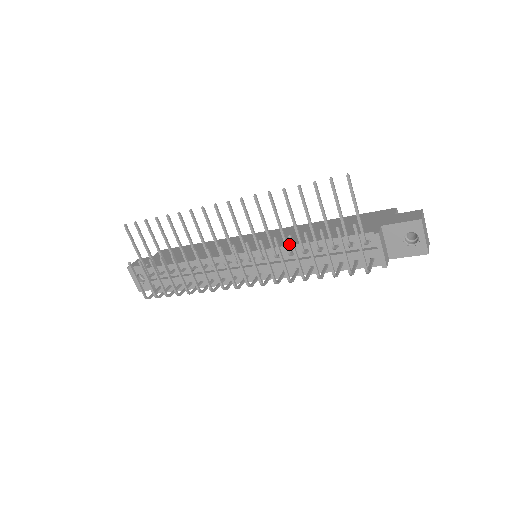
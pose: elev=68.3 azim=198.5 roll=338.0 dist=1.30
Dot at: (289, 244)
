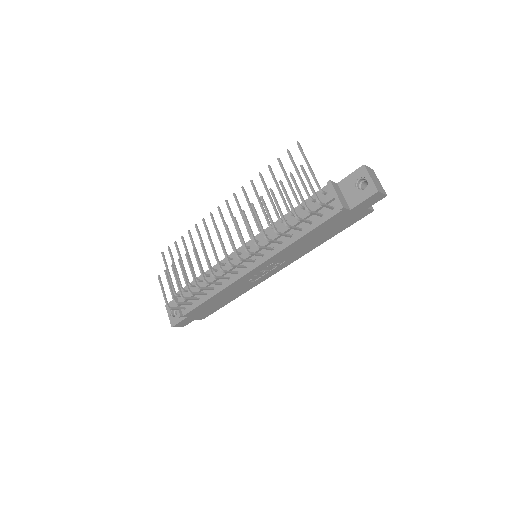
Dot at: occluded
